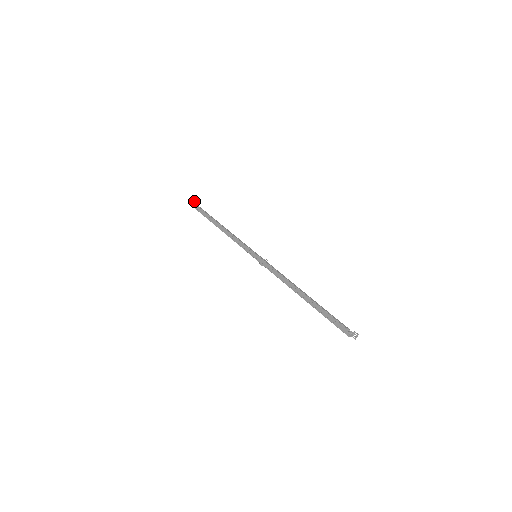
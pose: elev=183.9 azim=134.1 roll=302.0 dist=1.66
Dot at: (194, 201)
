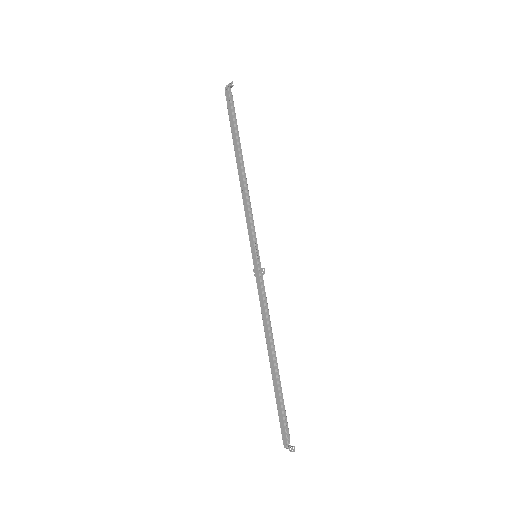
Dot at: (232, 85)
